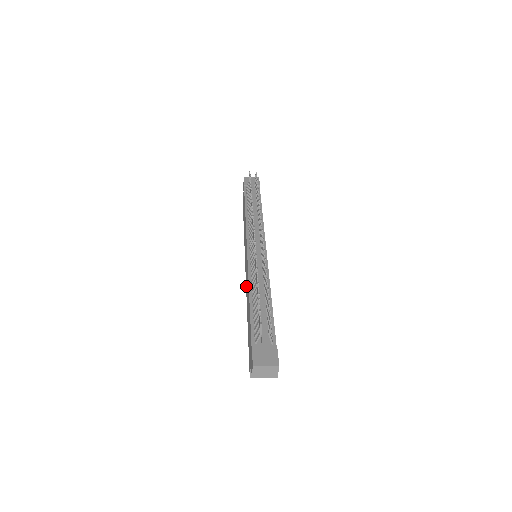
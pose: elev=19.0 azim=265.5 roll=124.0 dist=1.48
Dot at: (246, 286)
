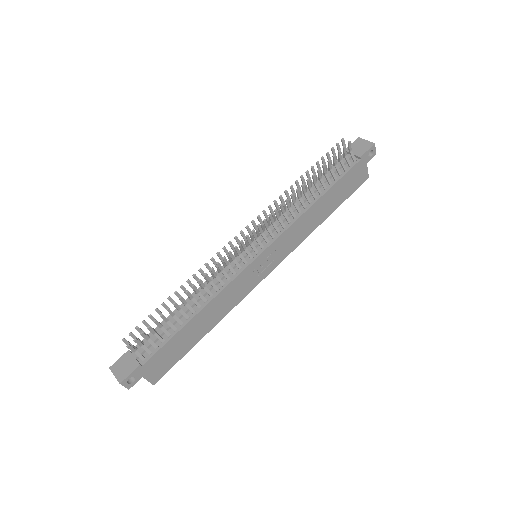
Dot at: occluded
